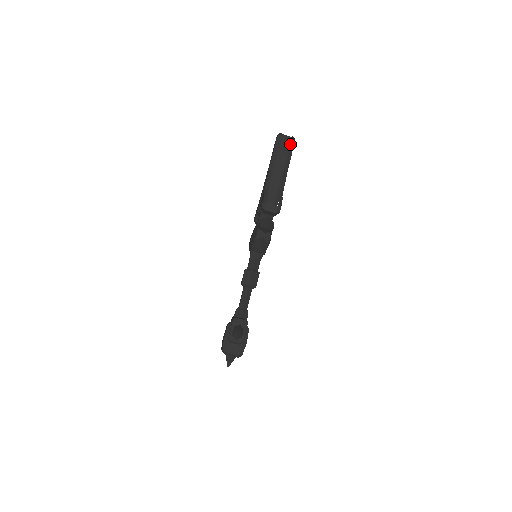
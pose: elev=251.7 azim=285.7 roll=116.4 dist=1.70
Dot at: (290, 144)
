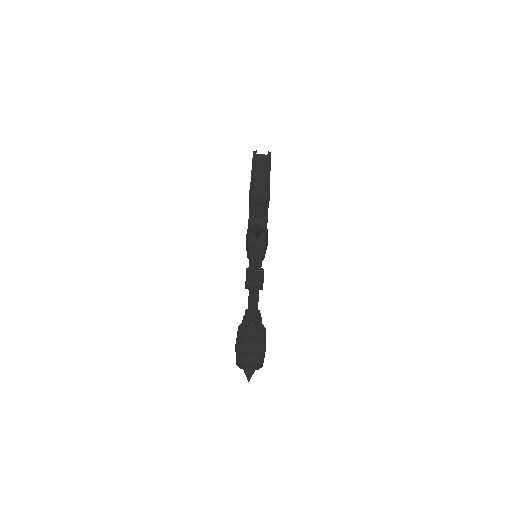
Dot at: occluded
